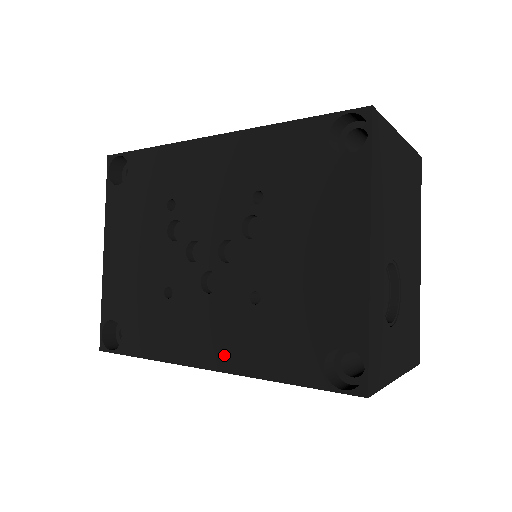
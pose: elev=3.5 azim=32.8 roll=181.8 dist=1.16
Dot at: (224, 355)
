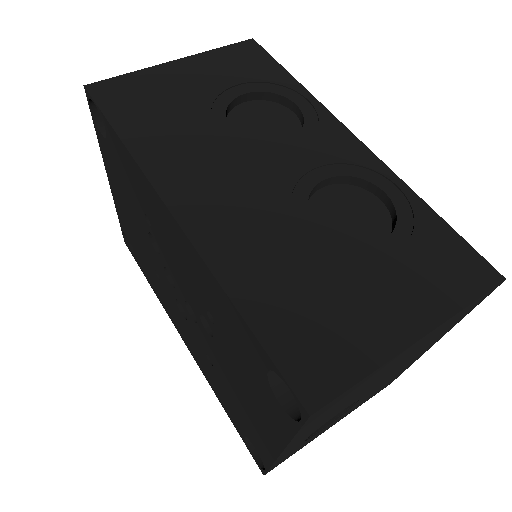
Dot at: (193, 353)
